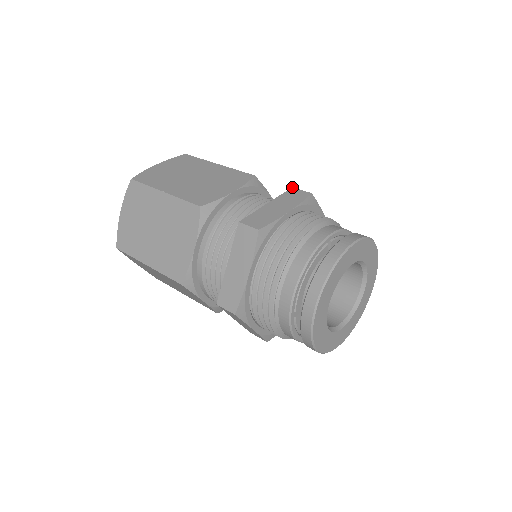
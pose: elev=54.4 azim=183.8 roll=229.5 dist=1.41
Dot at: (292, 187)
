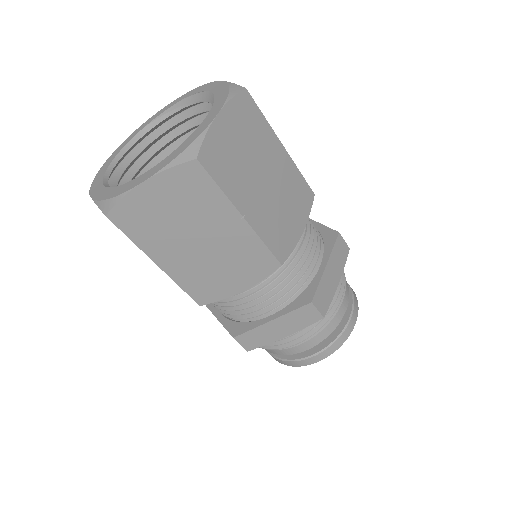
Dot at: (339, 233)
